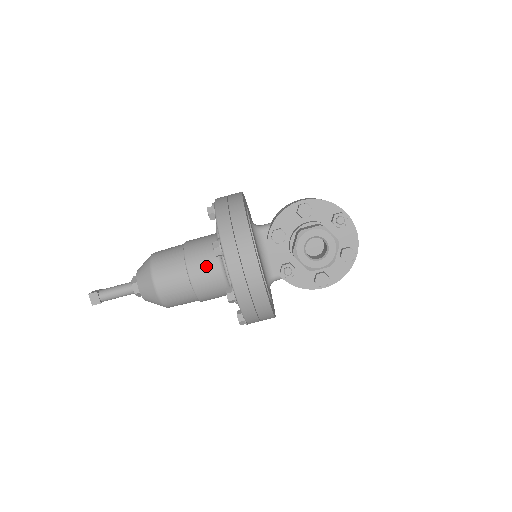
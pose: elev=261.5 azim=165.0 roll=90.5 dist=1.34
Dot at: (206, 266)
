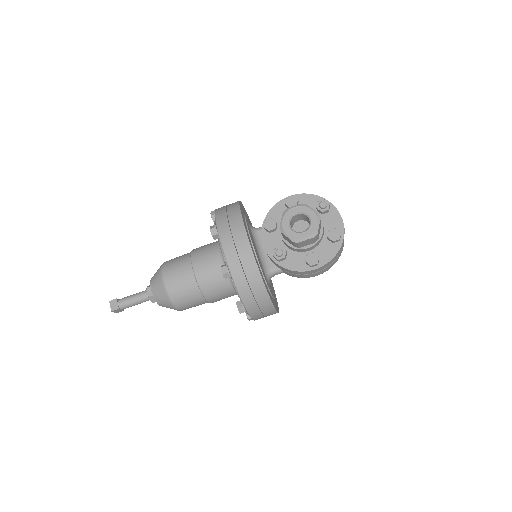
Dot at: (208, 258)
